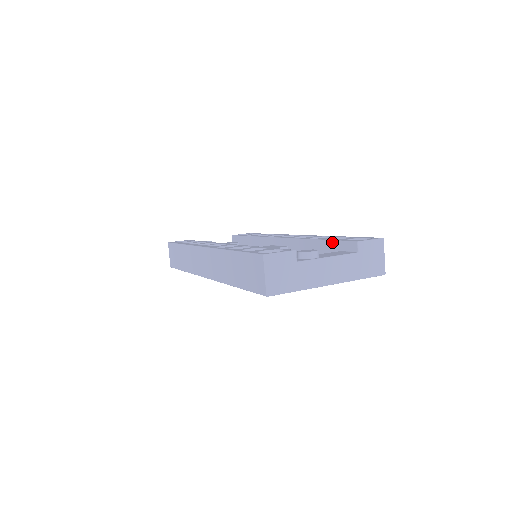
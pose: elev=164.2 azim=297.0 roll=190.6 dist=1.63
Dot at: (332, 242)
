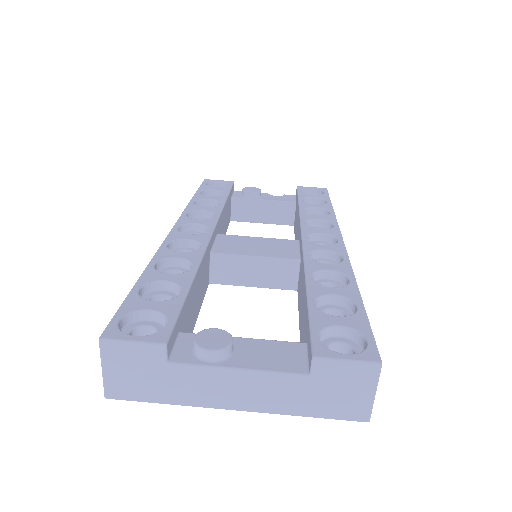
Dot at: (307, 315)
